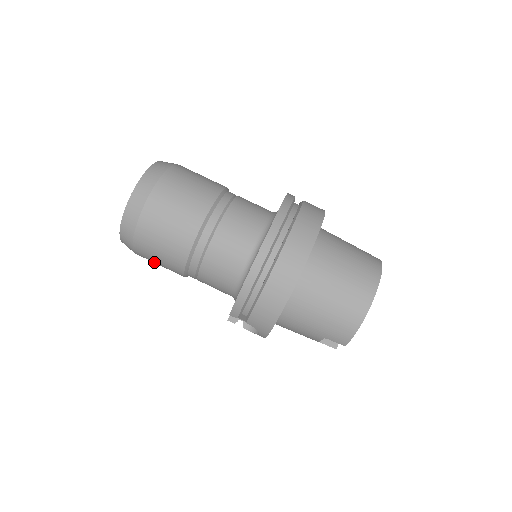
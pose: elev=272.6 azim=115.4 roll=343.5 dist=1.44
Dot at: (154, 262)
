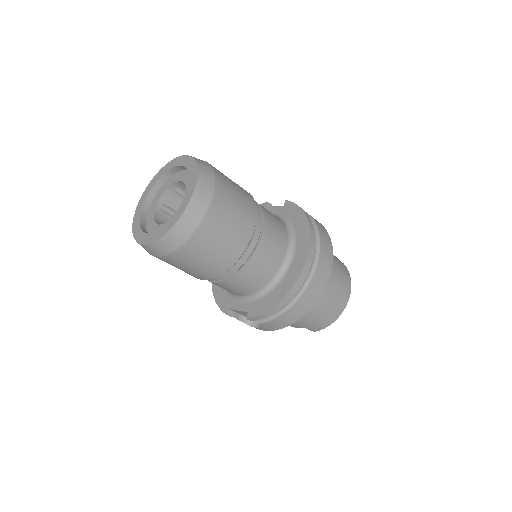
Dot at: (172, 265)
